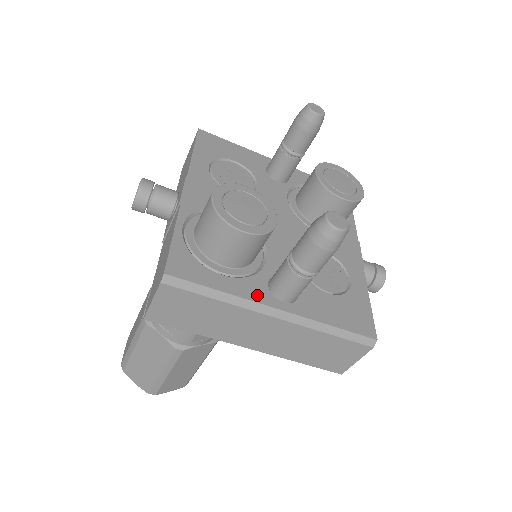
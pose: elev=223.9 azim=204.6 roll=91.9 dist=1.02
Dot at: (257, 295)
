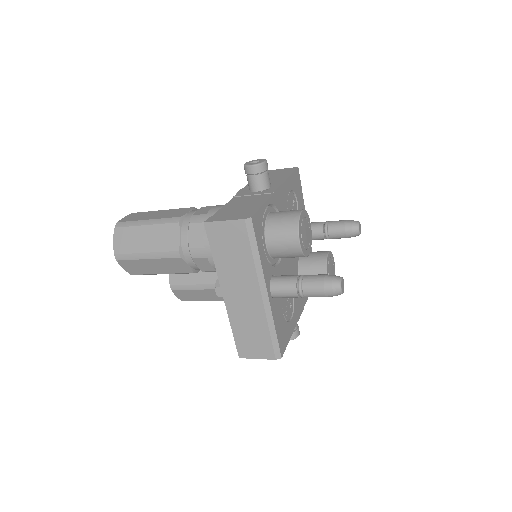
Dot at: (266, 275)
